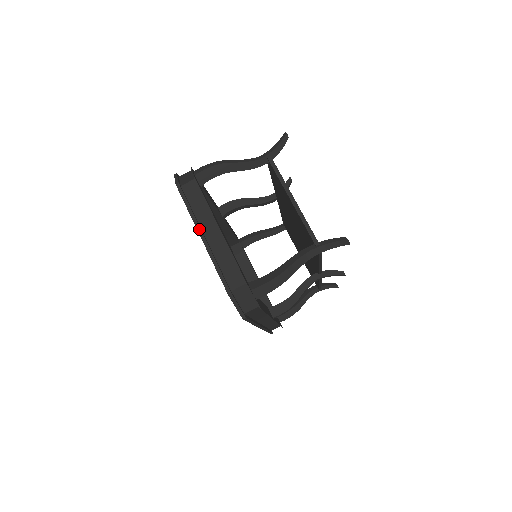
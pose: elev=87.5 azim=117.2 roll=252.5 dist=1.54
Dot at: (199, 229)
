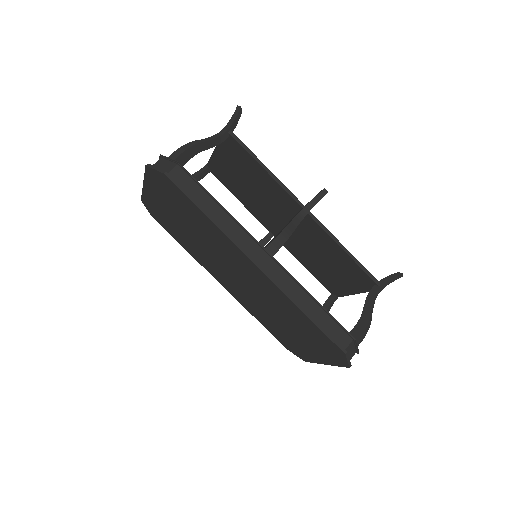
Dot at: occluded
